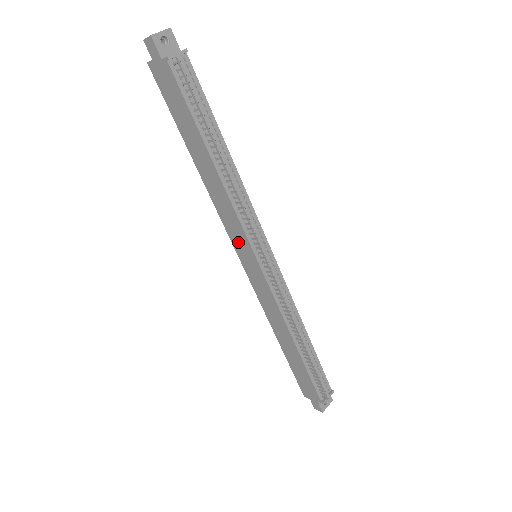
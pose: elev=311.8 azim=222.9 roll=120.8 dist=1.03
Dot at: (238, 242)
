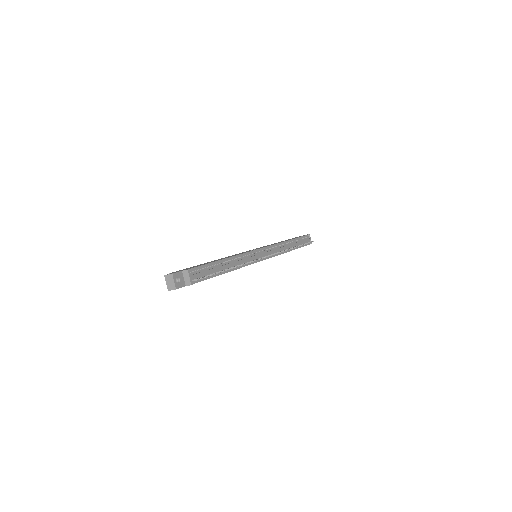
Dot at: occluded
